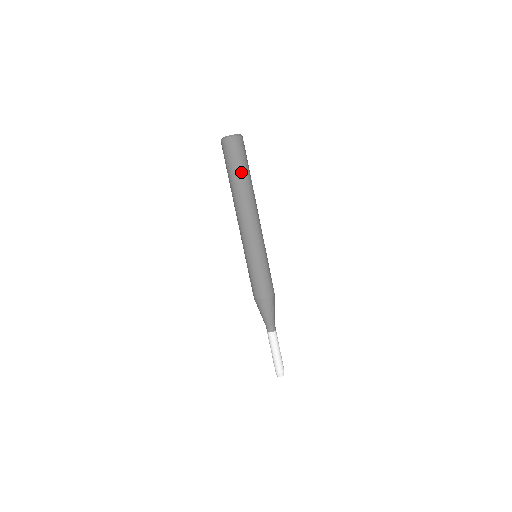
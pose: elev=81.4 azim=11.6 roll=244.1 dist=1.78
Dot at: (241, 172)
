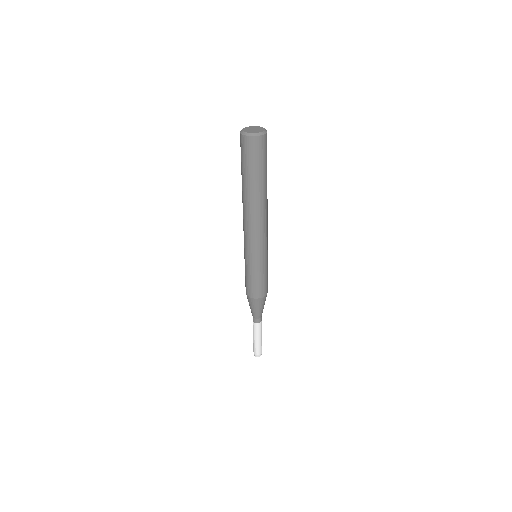
Dot at: (254, 177)
